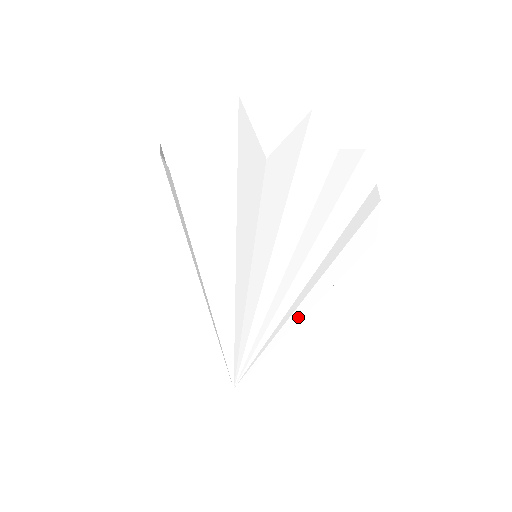
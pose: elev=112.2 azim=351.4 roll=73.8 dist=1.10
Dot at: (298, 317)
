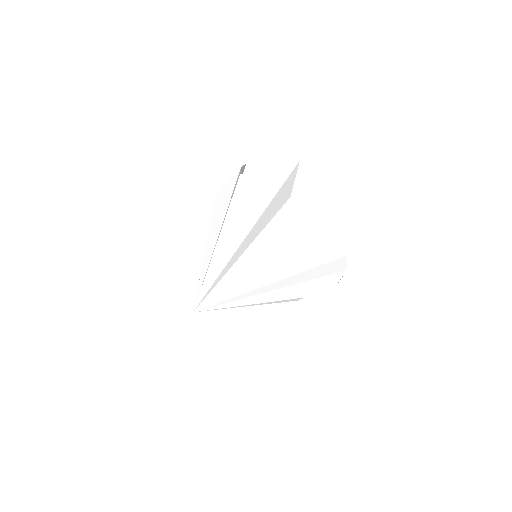
Dot at: (255, 301)
